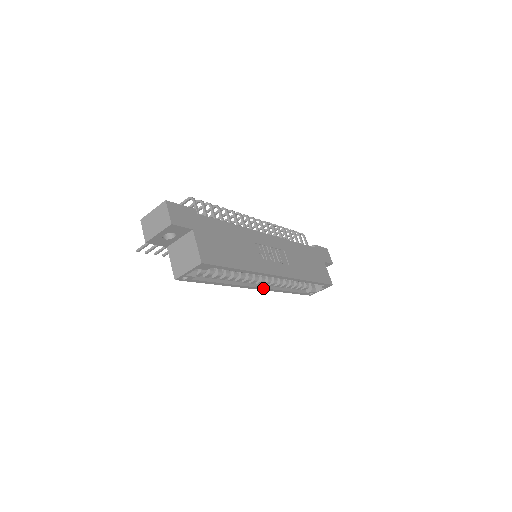
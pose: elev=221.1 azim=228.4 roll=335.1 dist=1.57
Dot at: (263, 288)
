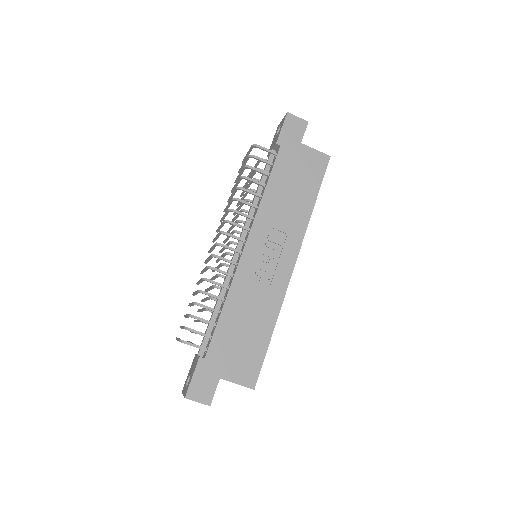
Dot at: occluded
